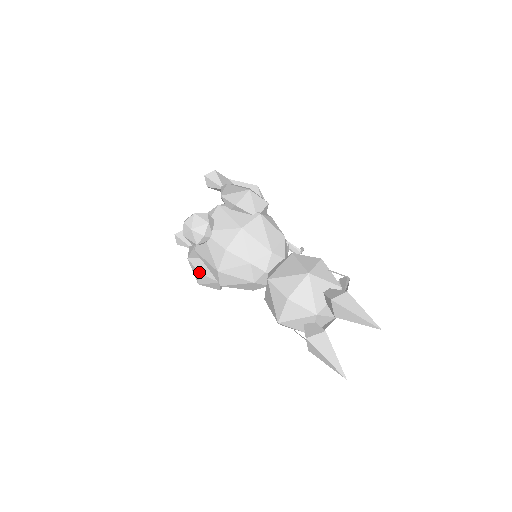
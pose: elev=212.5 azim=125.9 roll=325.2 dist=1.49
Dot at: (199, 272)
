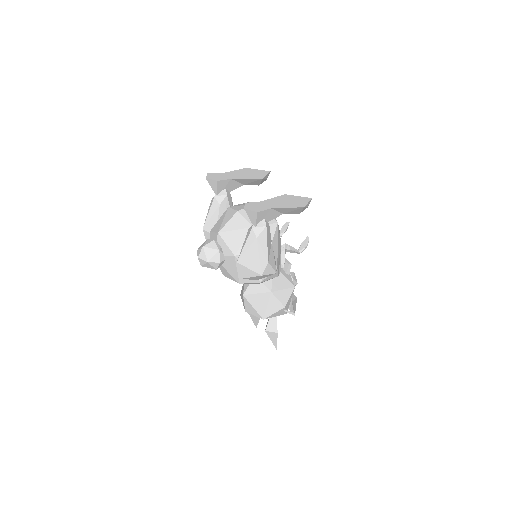
Dot at: occluded
